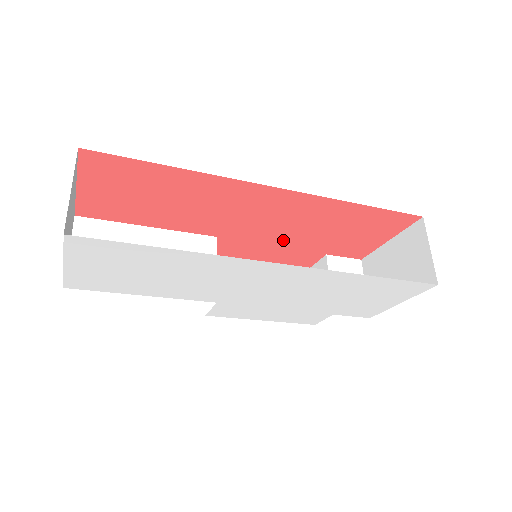
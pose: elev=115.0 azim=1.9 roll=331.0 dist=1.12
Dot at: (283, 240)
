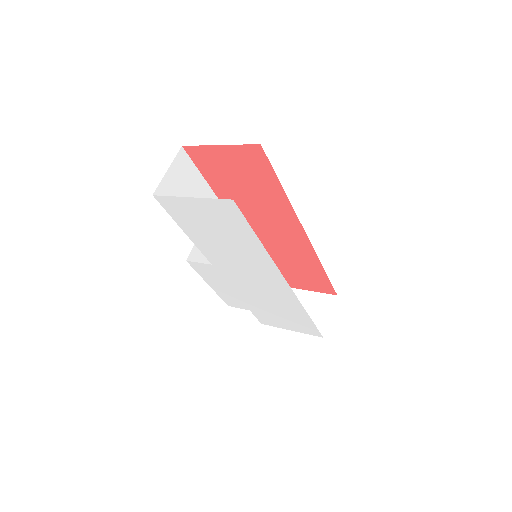
Dot at: occluded
